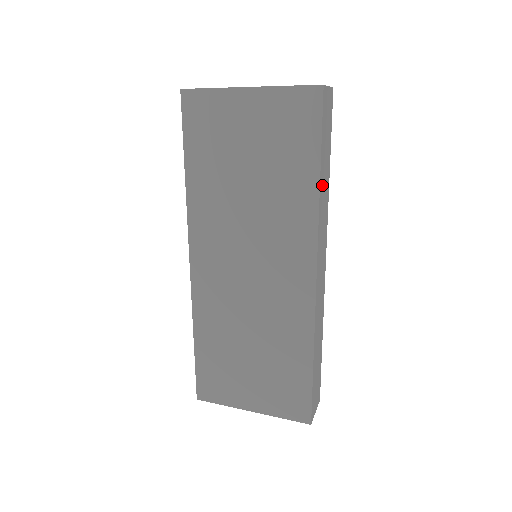
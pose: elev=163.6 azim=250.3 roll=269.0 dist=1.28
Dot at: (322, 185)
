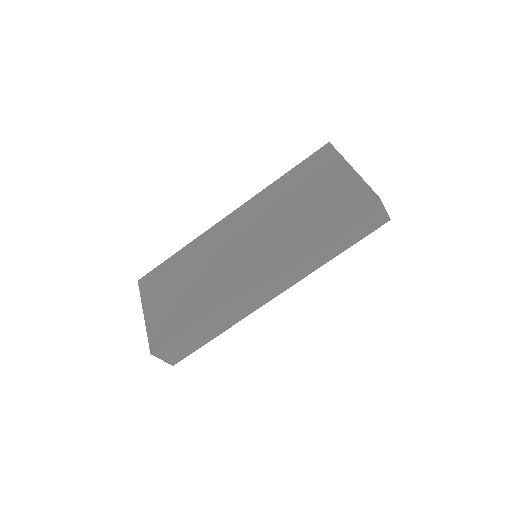
Dot at: (321, 245)
